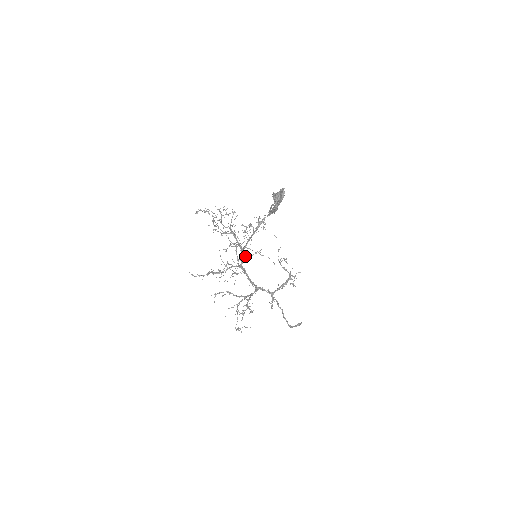
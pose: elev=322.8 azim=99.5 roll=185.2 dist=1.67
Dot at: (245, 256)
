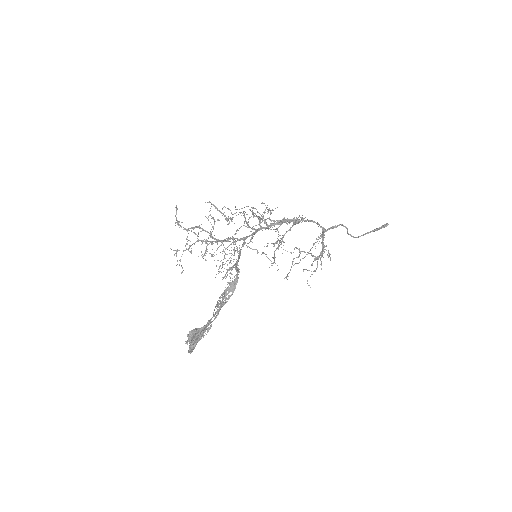
Dot at: (264, 223)
